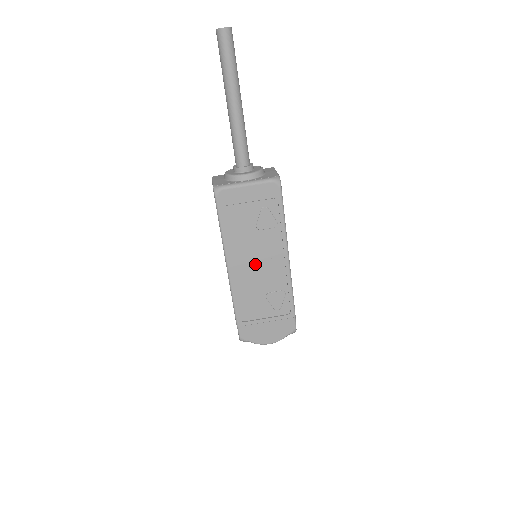
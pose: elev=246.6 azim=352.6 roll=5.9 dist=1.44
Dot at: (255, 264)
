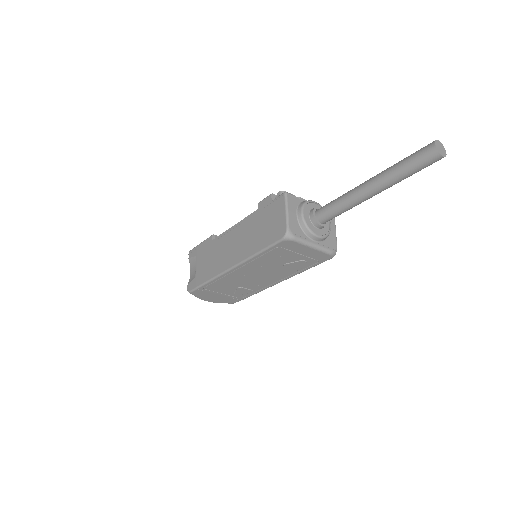
Dot at: (255, 275)
